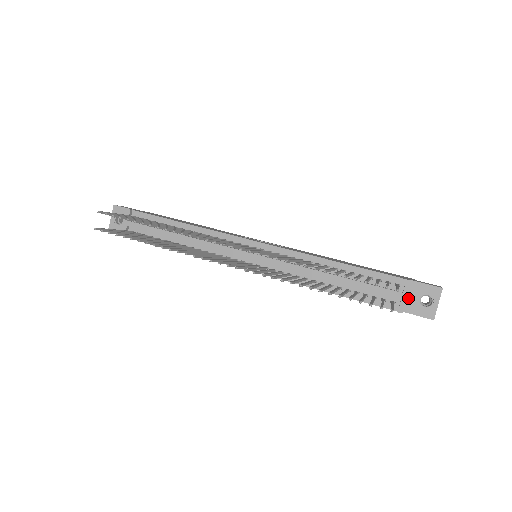
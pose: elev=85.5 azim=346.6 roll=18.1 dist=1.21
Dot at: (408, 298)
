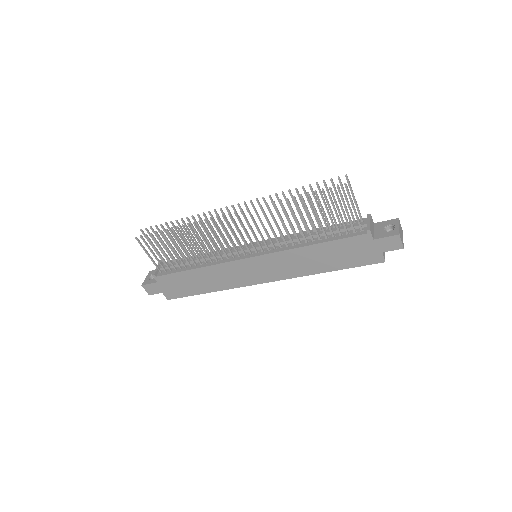
Dot at: (375, 232)
